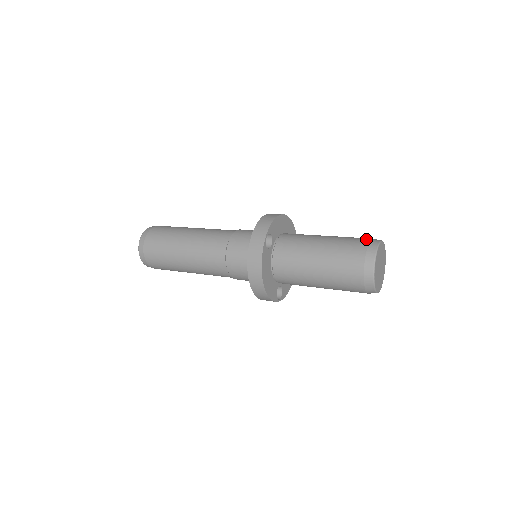
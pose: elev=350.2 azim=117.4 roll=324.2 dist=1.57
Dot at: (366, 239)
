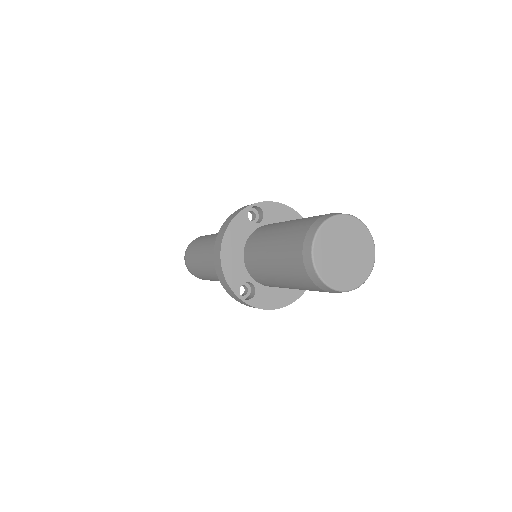
Dot at: occluded
